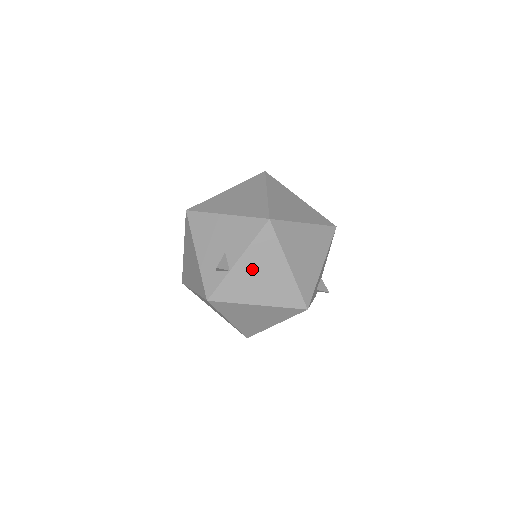
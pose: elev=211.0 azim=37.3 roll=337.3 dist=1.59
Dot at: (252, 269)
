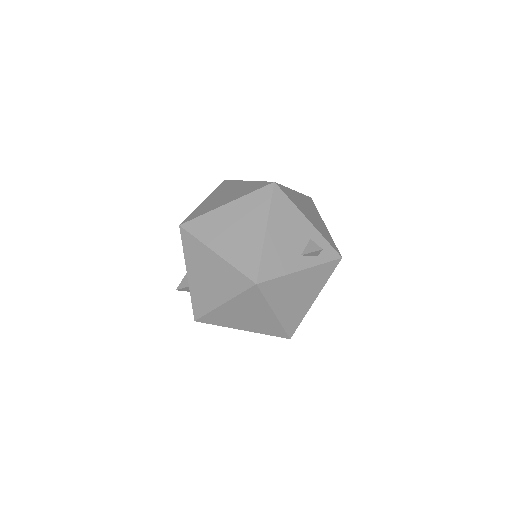
Dot at: (199, 275)
